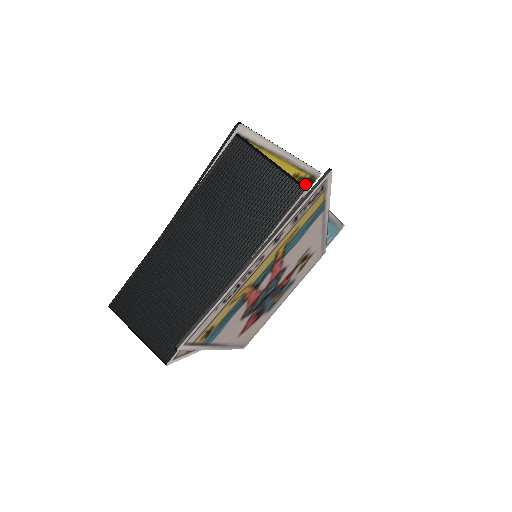
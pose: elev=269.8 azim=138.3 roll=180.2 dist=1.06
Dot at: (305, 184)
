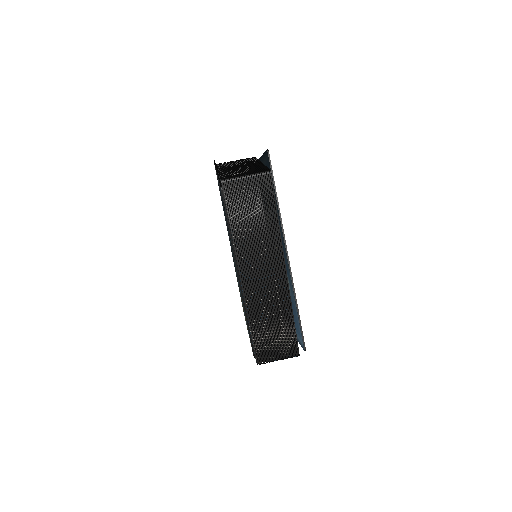
Dot at: occluded
